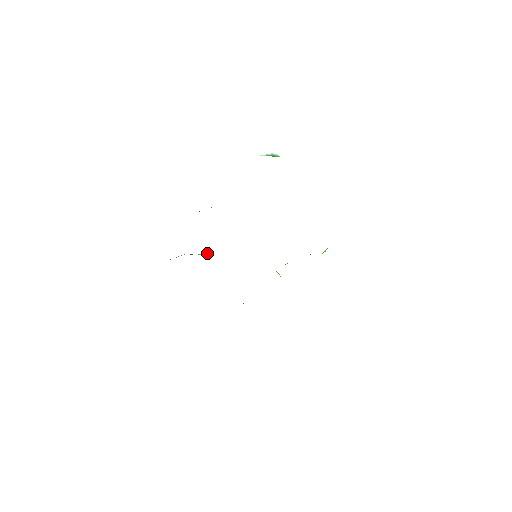
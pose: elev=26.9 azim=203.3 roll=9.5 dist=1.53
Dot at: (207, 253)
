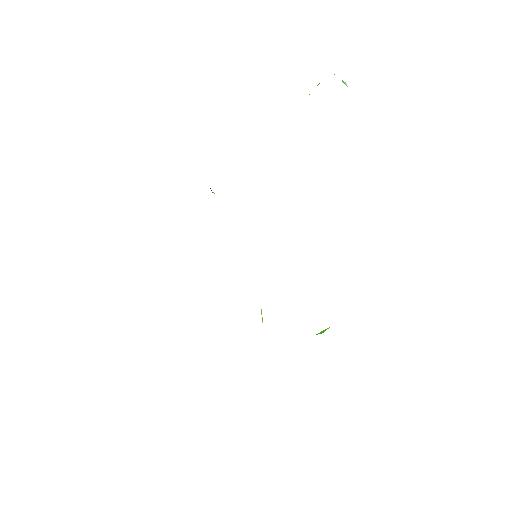
Dot at: occluded
